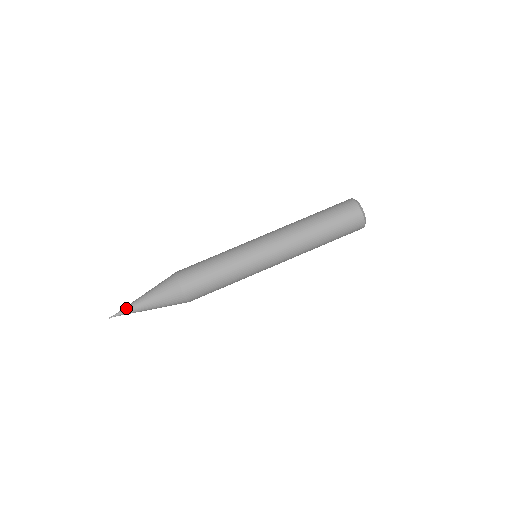
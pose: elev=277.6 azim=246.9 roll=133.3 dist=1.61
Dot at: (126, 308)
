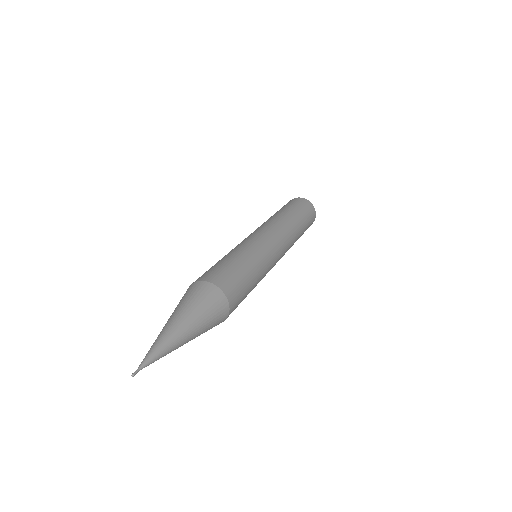
Dot at: (154, 347)
